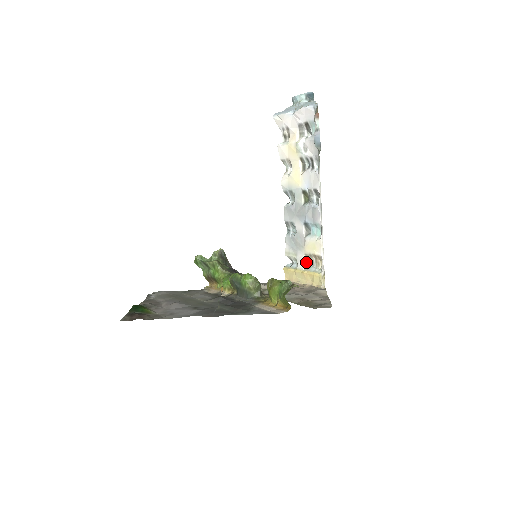
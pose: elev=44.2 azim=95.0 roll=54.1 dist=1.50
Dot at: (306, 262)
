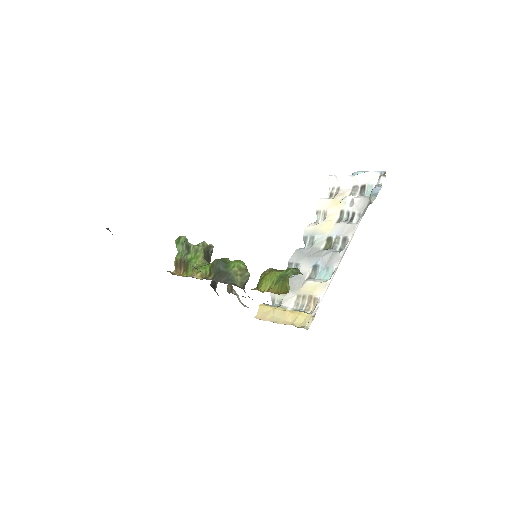
Dot at: (294, 304)
